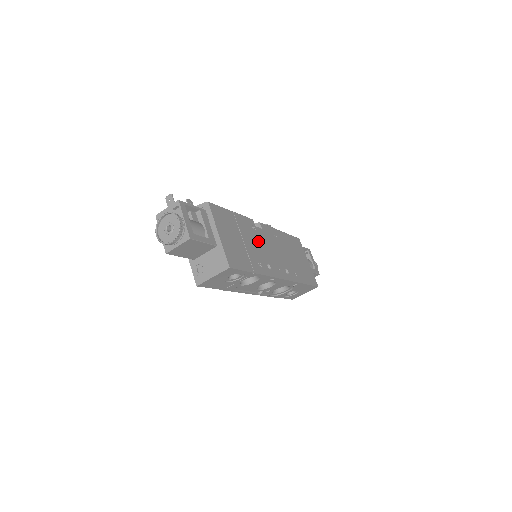
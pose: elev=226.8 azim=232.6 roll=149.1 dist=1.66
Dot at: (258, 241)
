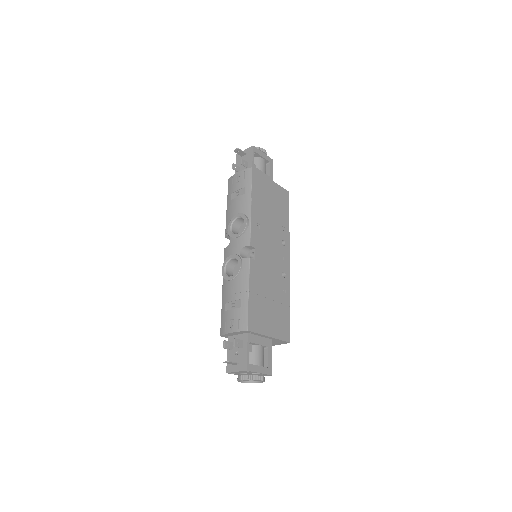
Dot at: (267, 270)
